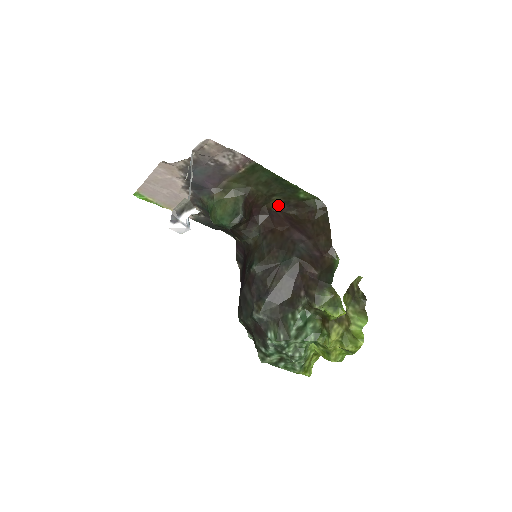
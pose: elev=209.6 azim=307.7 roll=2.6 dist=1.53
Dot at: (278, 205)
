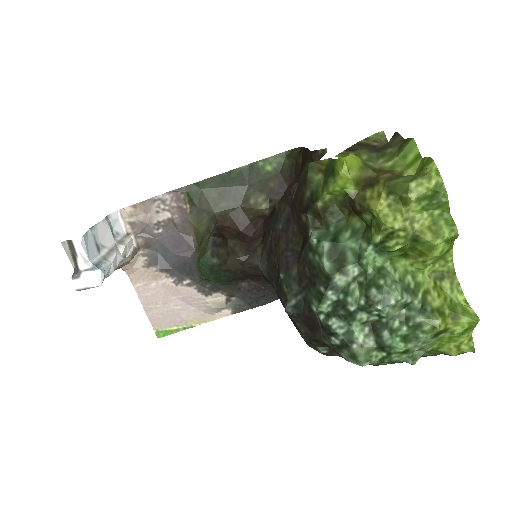
Dot at: (269, 205)
